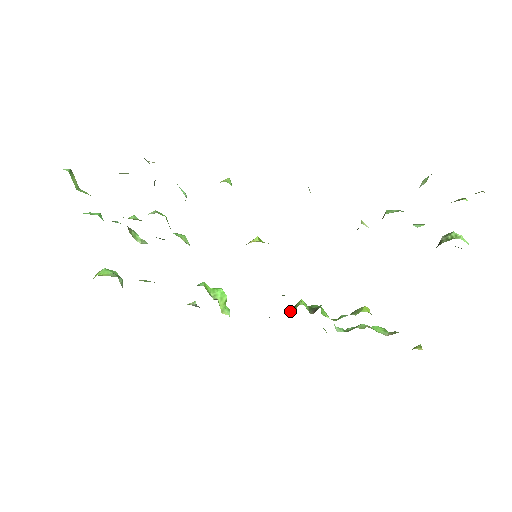
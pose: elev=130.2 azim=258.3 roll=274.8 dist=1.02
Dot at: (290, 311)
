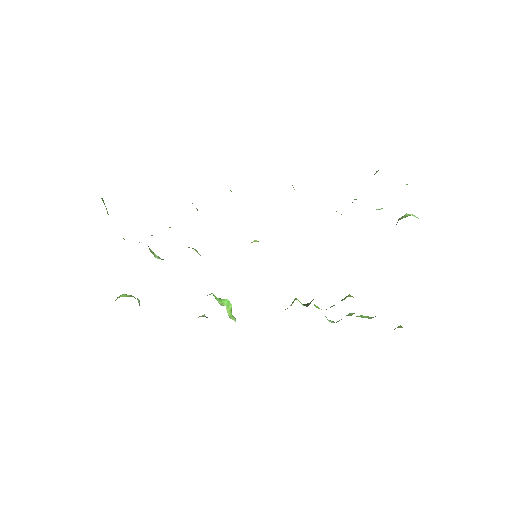
Dot at: occluded
